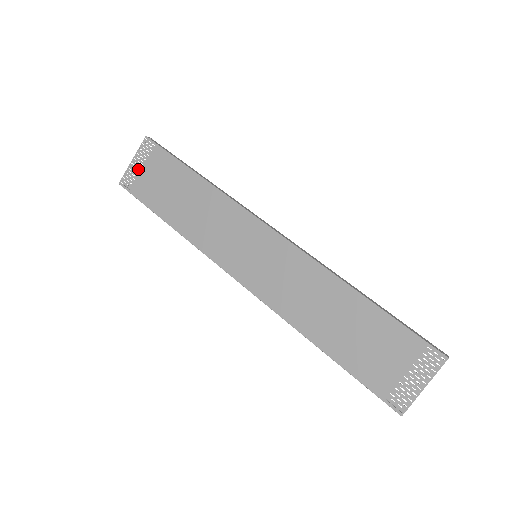
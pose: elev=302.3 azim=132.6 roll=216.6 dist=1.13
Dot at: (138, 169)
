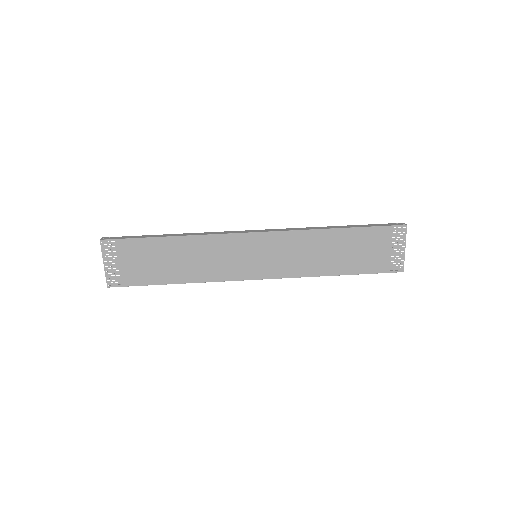
Dot at: (115, 267)
